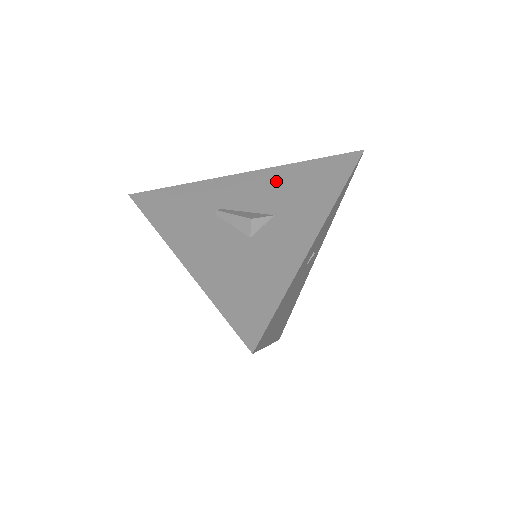
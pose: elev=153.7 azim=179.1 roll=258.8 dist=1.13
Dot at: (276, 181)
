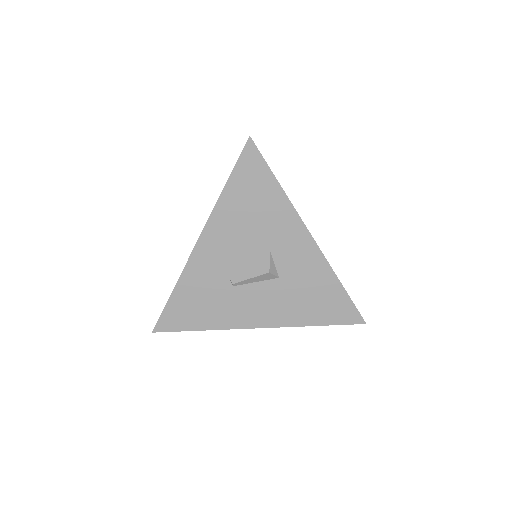
Dot at: (231, 226)
